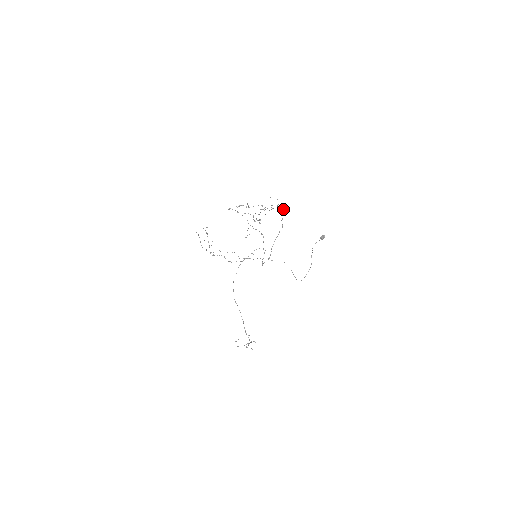
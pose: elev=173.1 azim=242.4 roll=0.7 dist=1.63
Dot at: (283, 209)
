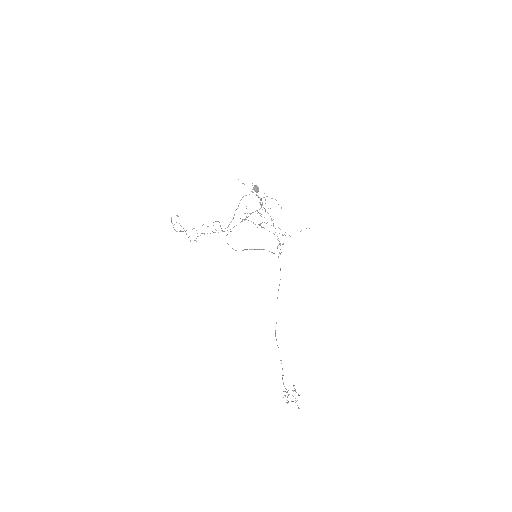
Dot at: (267, 196)
